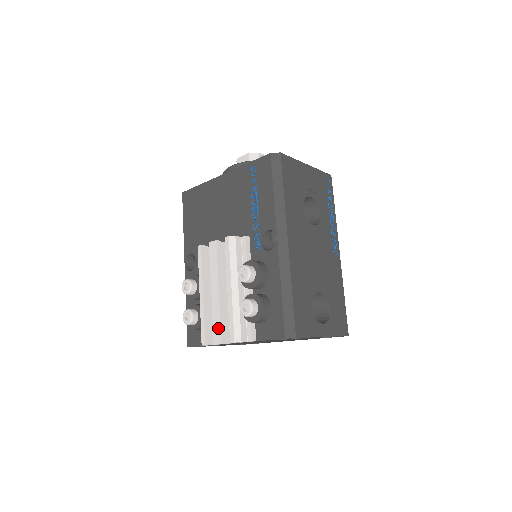
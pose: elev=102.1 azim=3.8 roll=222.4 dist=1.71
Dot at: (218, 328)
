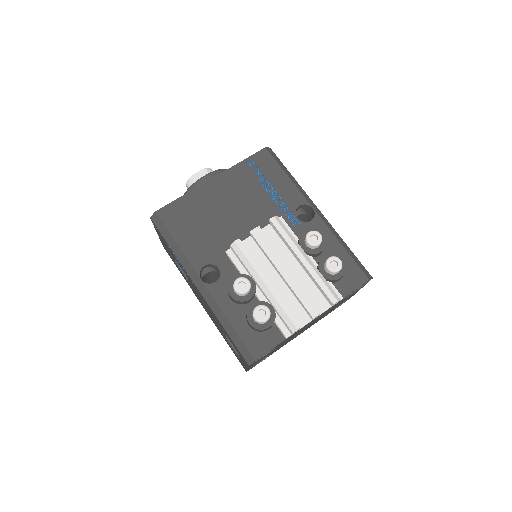
Dot at: (310, 300)
